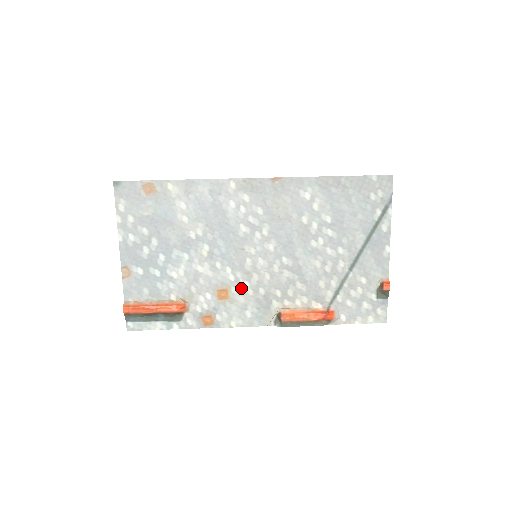
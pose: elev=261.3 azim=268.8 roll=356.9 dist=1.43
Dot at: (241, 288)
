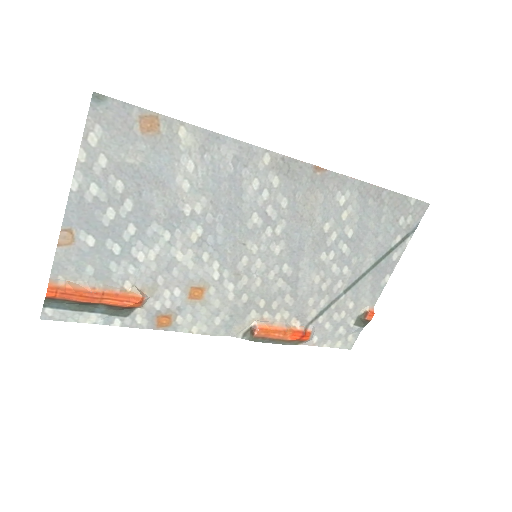
Dot at: (222, 290)
